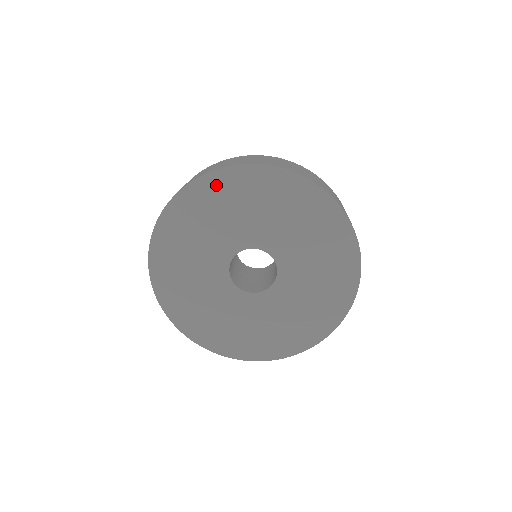
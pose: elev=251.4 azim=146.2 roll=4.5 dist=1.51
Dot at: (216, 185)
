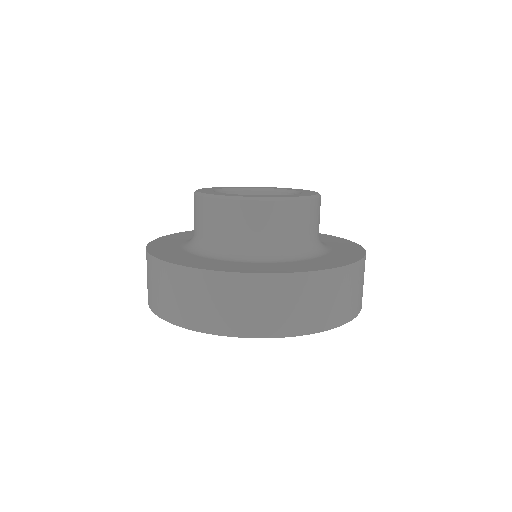
Dot at: occluded
